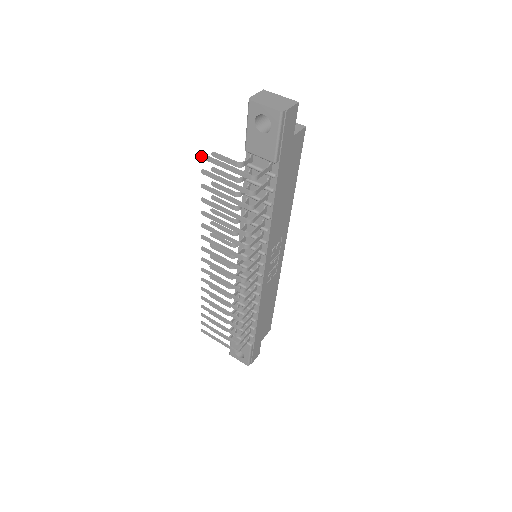
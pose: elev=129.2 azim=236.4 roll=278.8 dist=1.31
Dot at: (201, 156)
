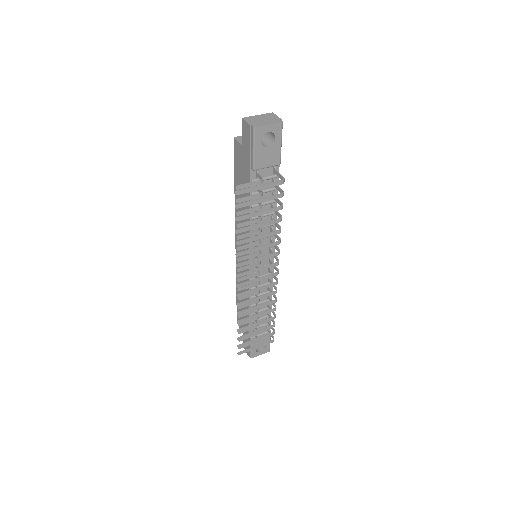
Dot at: (235, 194)
